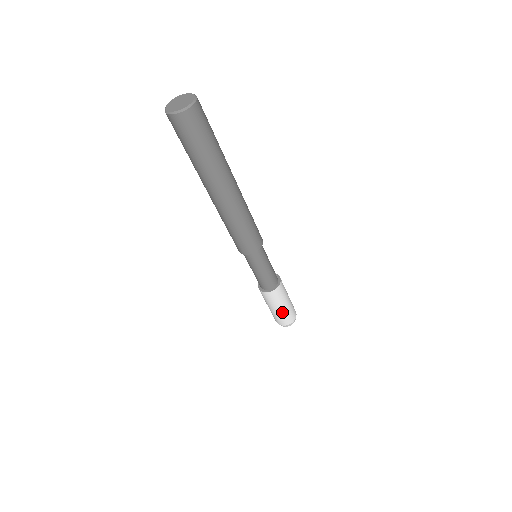
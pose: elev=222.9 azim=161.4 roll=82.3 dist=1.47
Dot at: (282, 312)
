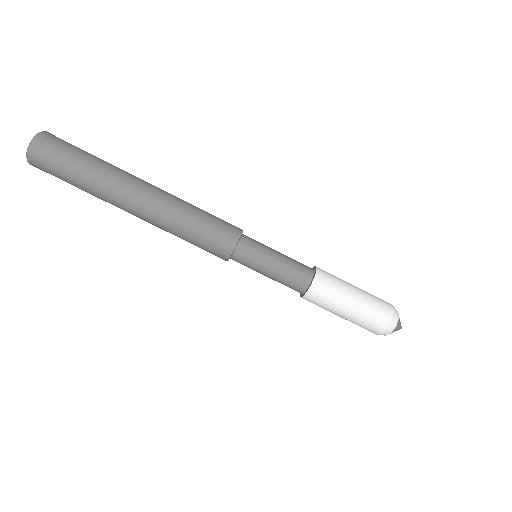
Dot at: (356, 313)
